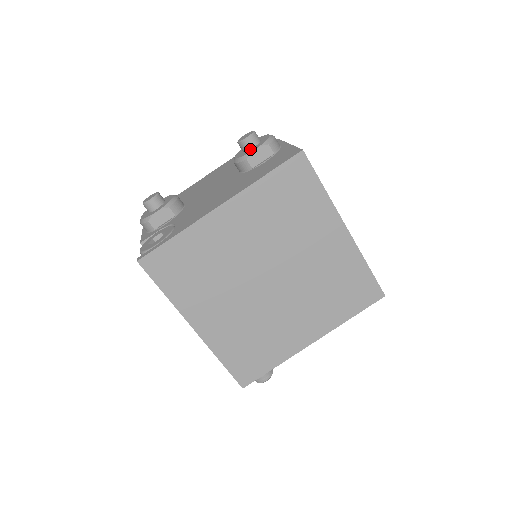
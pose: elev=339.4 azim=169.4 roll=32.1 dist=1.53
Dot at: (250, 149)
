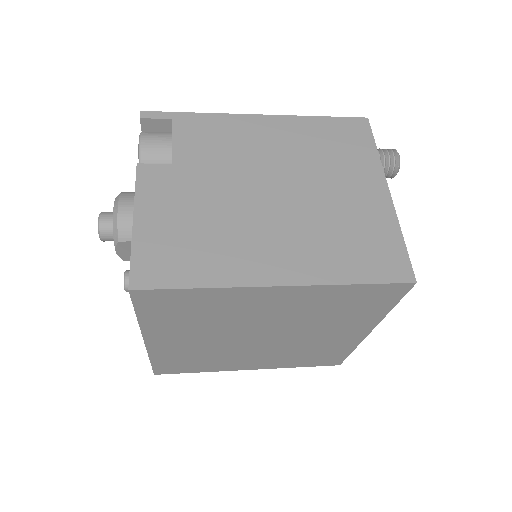
Dot at: occluded
